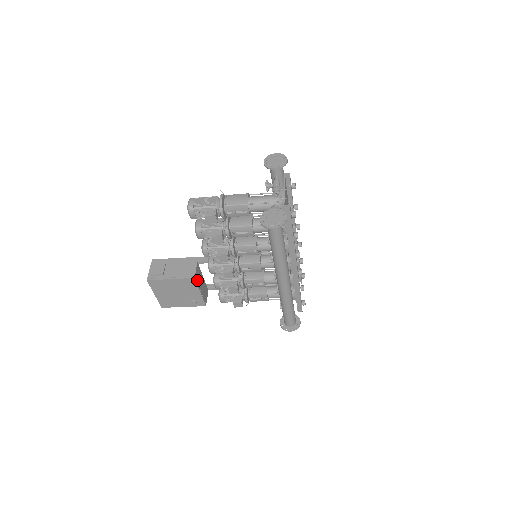
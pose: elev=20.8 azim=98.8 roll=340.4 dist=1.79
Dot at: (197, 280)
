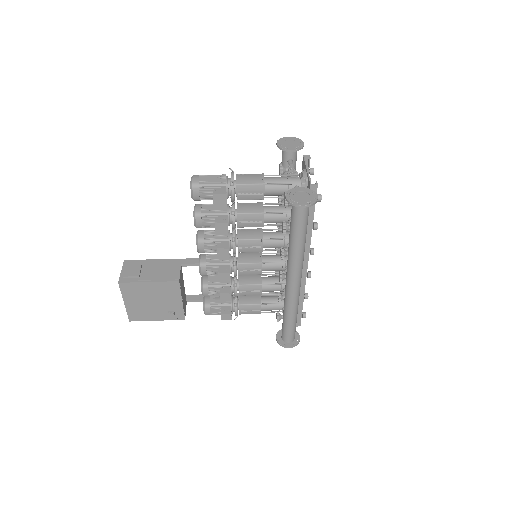
Dot at: (180, 285)
